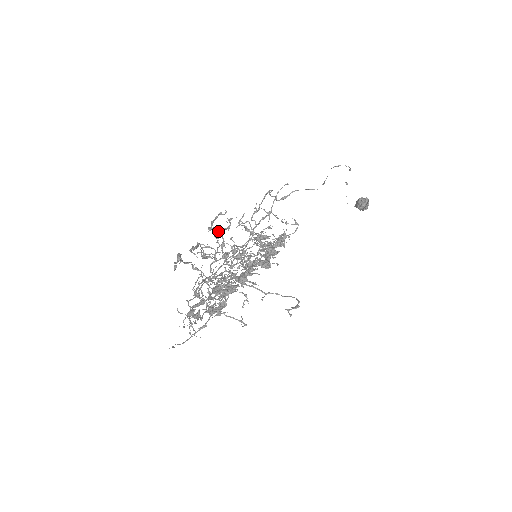
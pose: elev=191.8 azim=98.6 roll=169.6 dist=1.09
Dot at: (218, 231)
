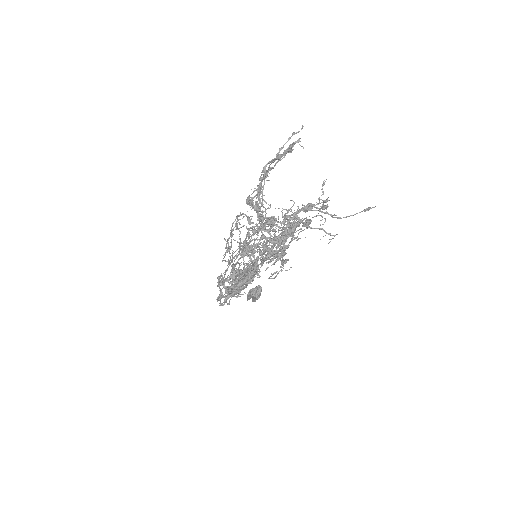
Dot at: (249, 197)
